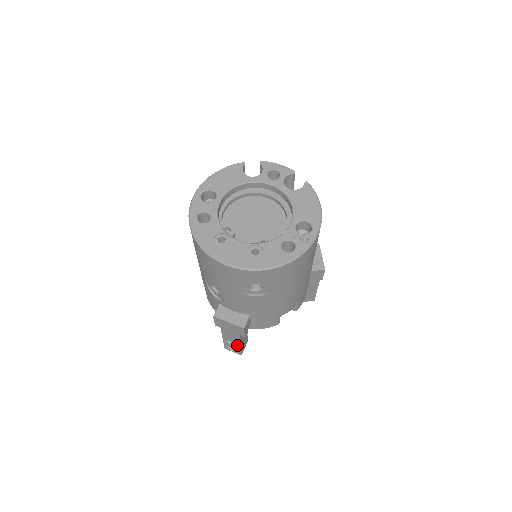
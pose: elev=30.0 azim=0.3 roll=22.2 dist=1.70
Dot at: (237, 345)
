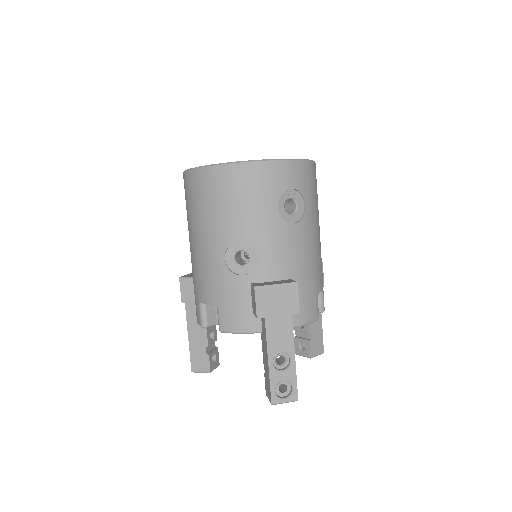
Dot at: (290, 363)
